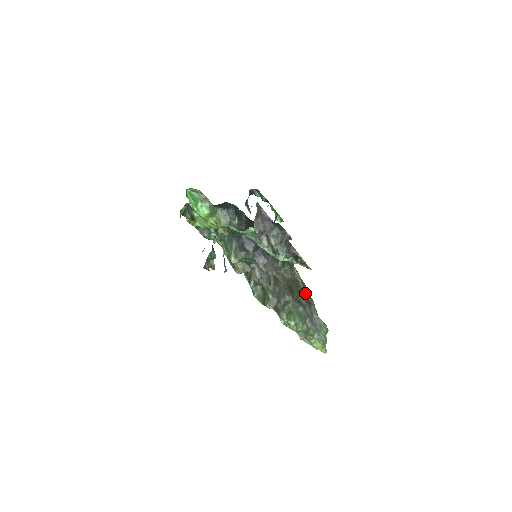
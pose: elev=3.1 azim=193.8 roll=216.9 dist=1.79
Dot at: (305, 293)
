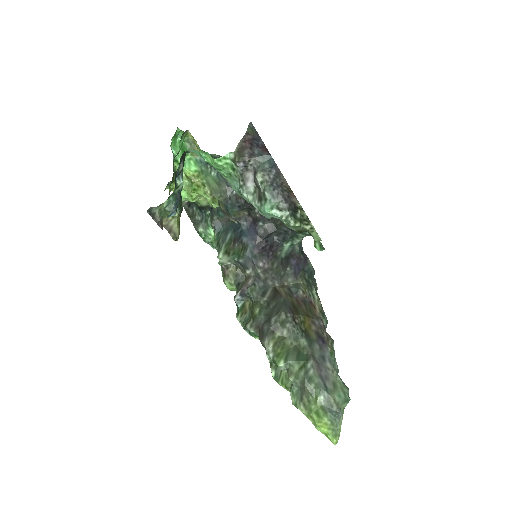
Dot at: (320, 324)
